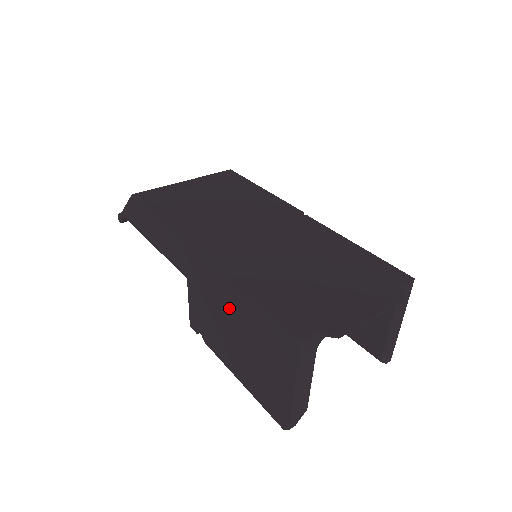
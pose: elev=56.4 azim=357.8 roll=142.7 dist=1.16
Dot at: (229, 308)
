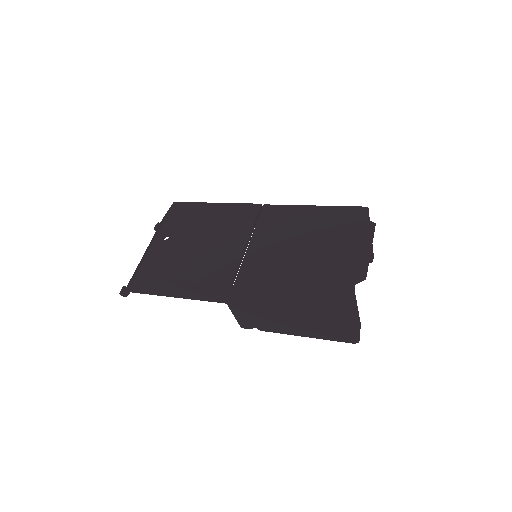
Dot at: (279, 304)
